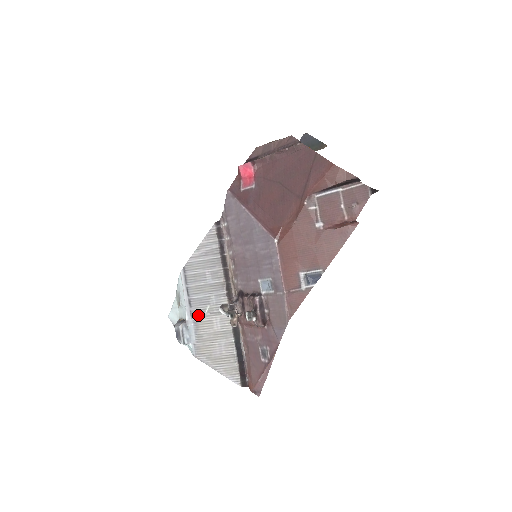
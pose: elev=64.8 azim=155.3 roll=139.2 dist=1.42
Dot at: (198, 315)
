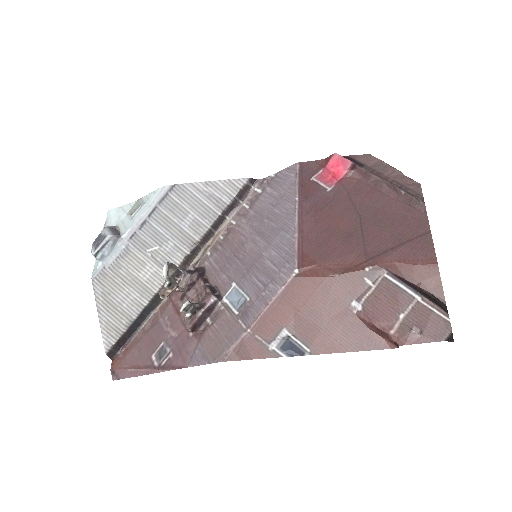
Dot at: (138, 244)
